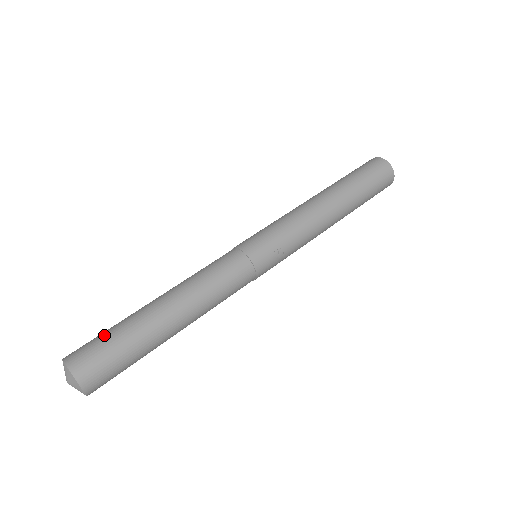
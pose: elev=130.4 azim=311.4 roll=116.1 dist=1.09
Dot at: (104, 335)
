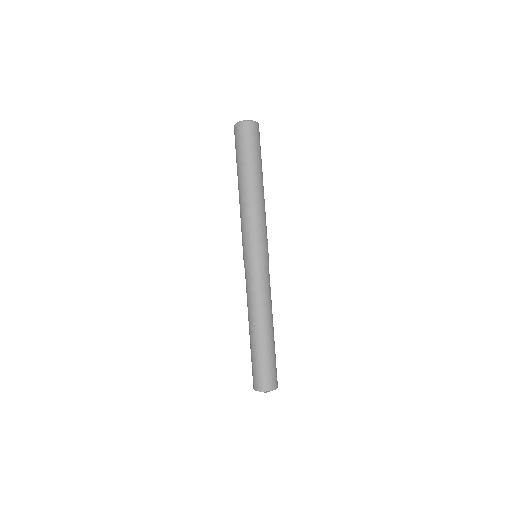
Dot at: (265, 366)
